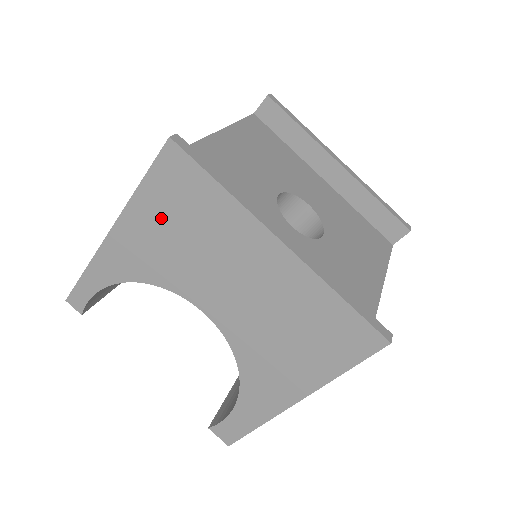
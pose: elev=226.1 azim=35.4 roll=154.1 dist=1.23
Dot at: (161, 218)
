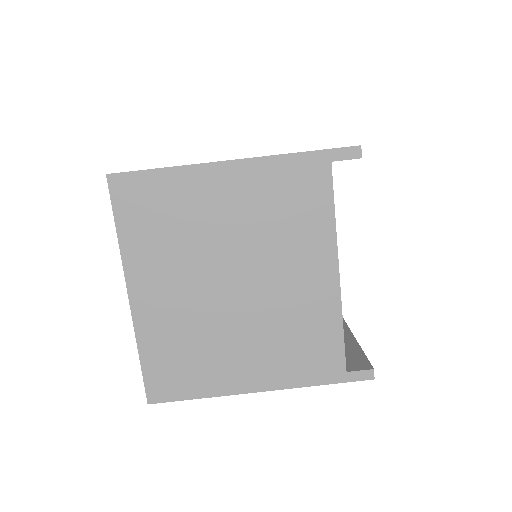
Dot at: occluded
